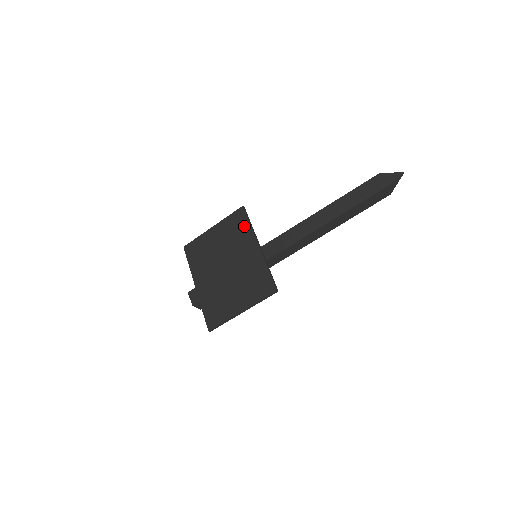
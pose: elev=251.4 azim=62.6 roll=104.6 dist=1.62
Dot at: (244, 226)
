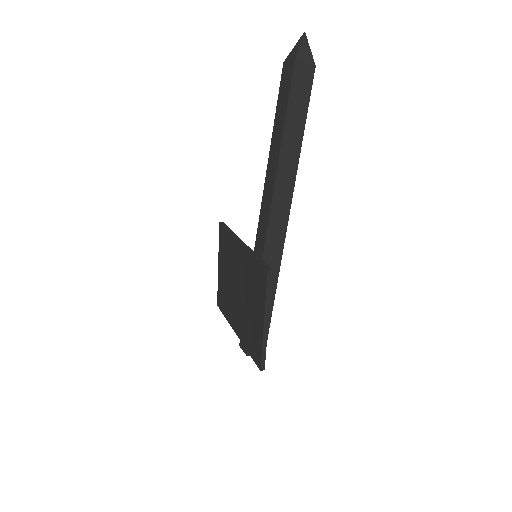
Dot at: (227, 238)
